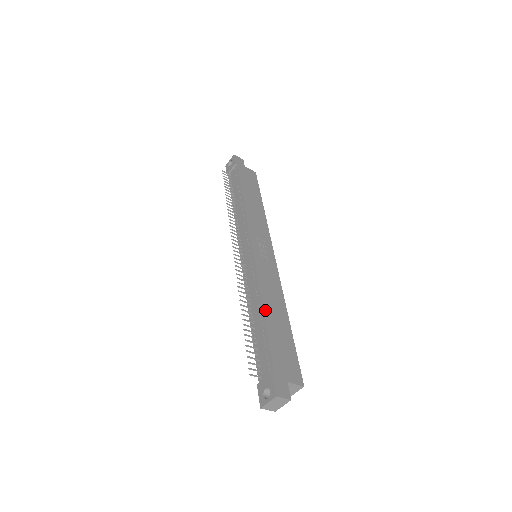
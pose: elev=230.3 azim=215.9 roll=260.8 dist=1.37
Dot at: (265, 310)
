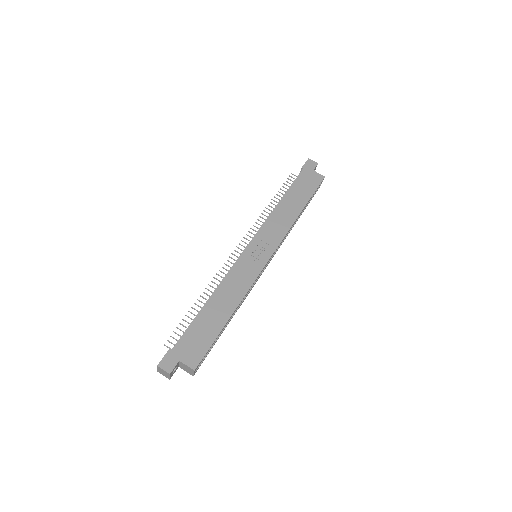
Dot at: (209, 301)
